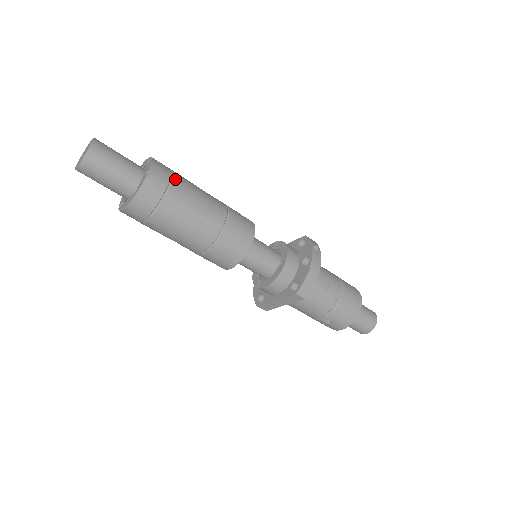
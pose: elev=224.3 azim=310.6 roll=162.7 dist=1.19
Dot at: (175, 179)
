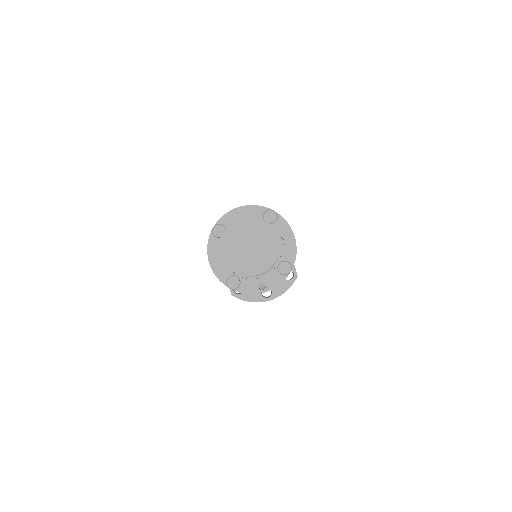
Dot at: occluded
